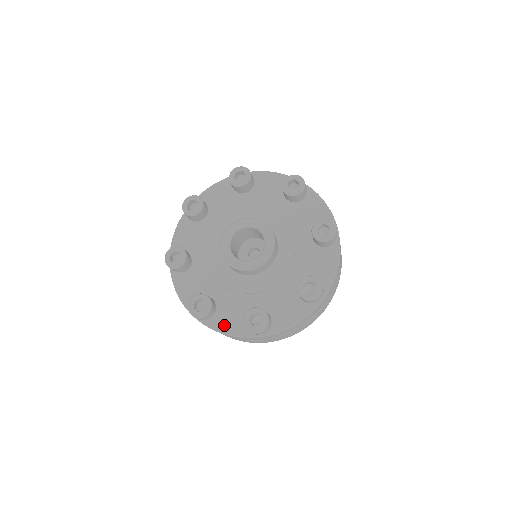
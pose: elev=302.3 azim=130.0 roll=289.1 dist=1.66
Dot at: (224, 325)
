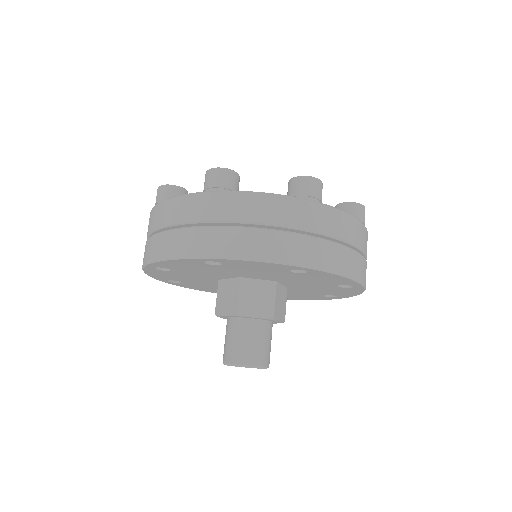
Dot at: occluded
